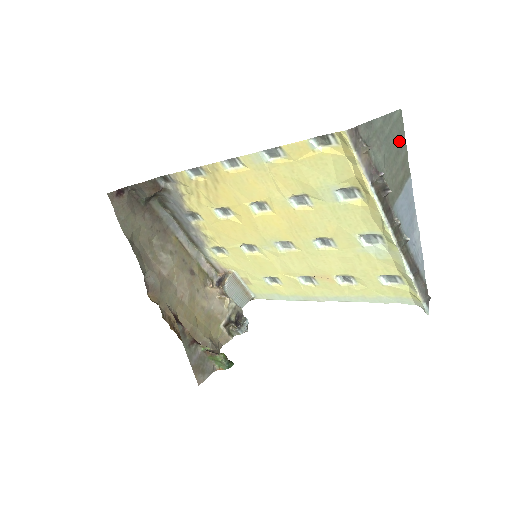
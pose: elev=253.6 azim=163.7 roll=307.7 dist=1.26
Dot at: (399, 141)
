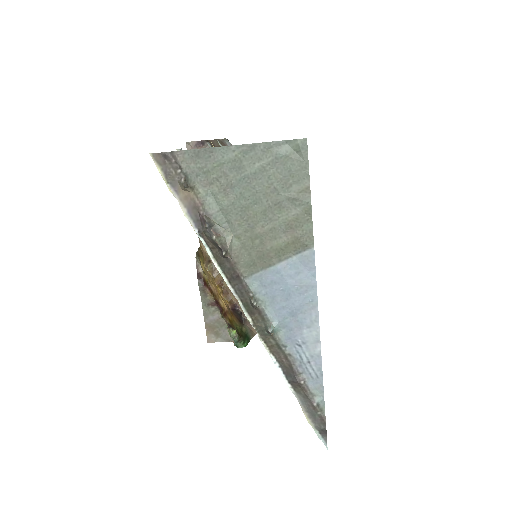
Dot at: (287, 188)
